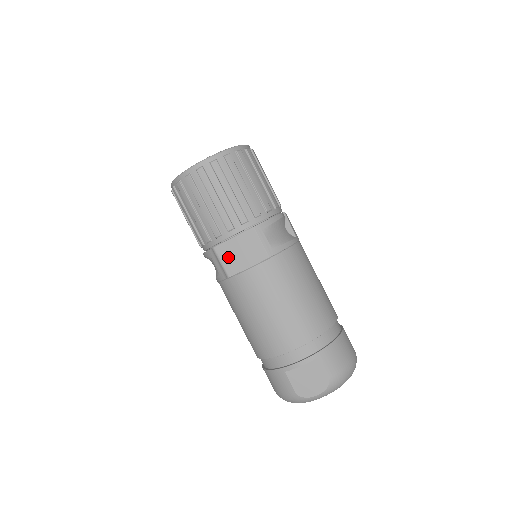
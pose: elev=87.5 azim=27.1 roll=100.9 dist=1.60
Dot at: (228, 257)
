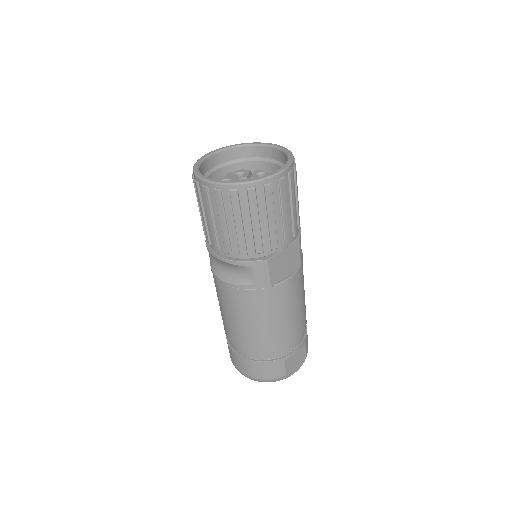
Dot at: (276, 268)
